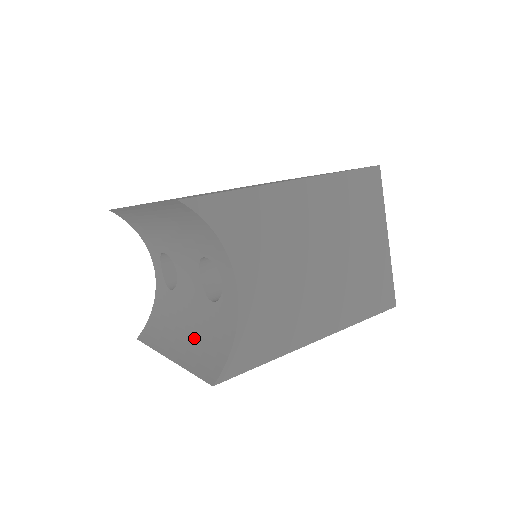
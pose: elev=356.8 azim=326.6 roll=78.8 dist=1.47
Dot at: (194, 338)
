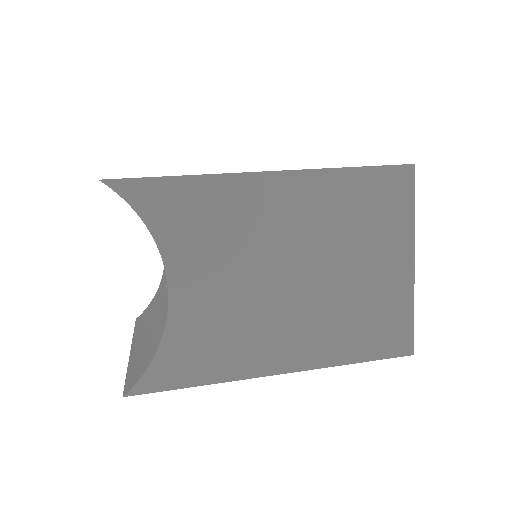
Dot at: (150, 335)
